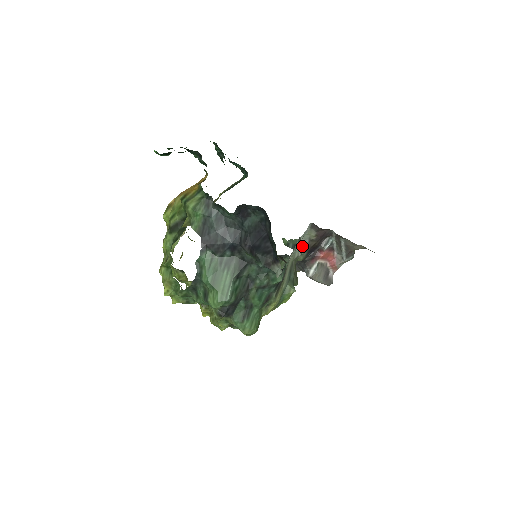
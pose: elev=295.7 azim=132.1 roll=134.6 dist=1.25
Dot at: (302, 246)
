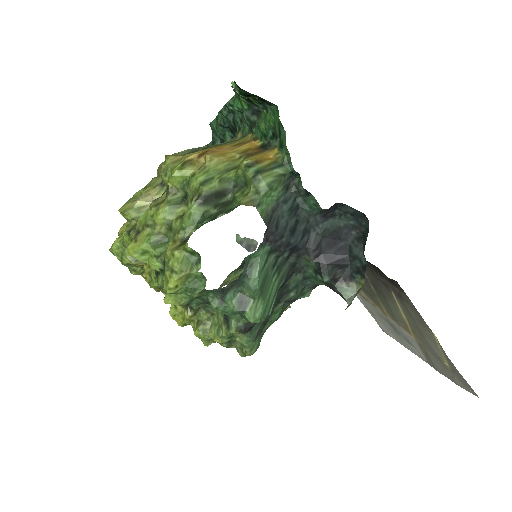
Dot at: occluded
